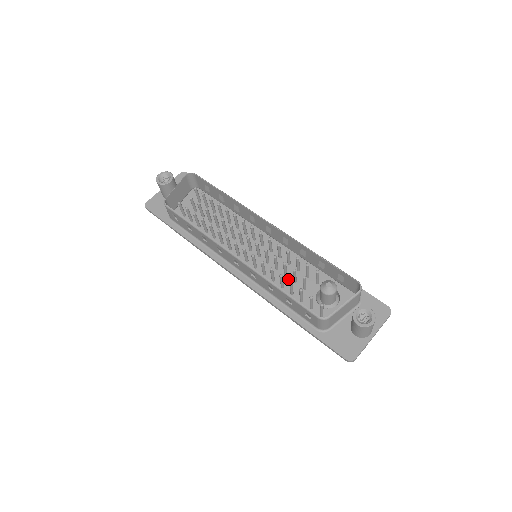
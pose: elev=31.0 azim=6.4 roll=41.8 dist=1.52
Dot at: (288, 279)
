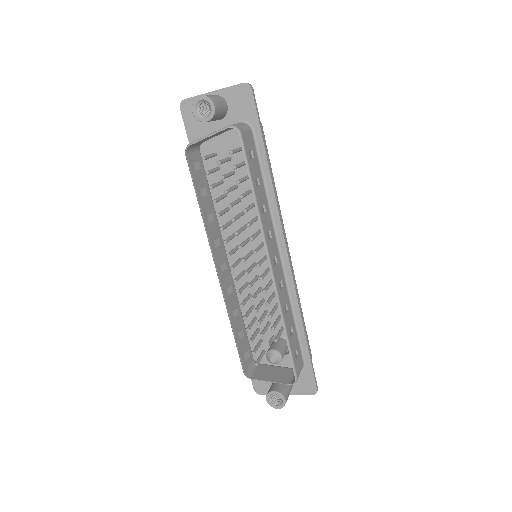
Dot at: (262, 305)
